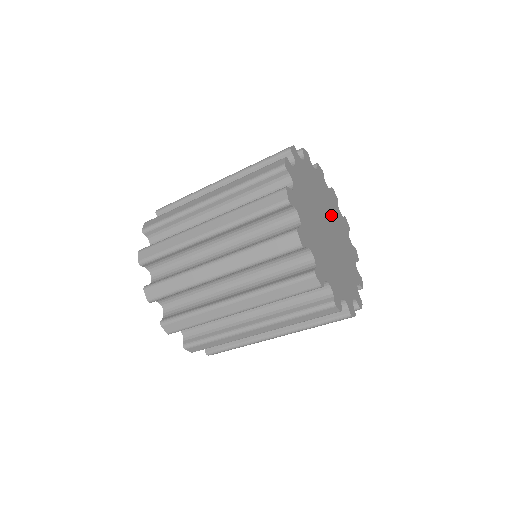
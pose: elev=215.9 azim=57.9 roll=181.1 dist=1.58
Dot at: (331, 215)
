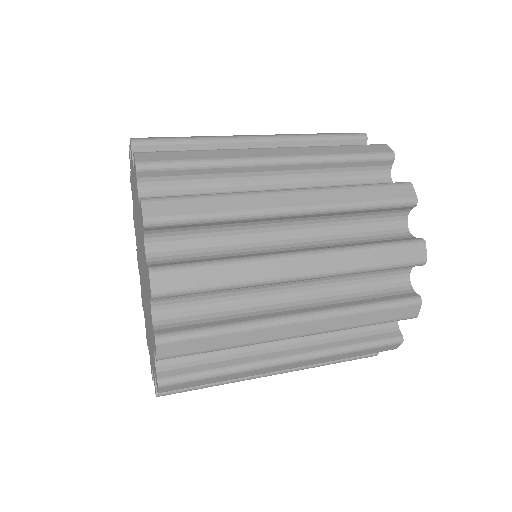
Dot at: occluded
